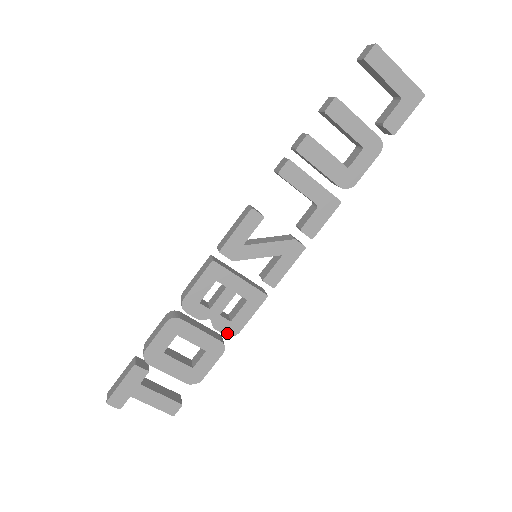
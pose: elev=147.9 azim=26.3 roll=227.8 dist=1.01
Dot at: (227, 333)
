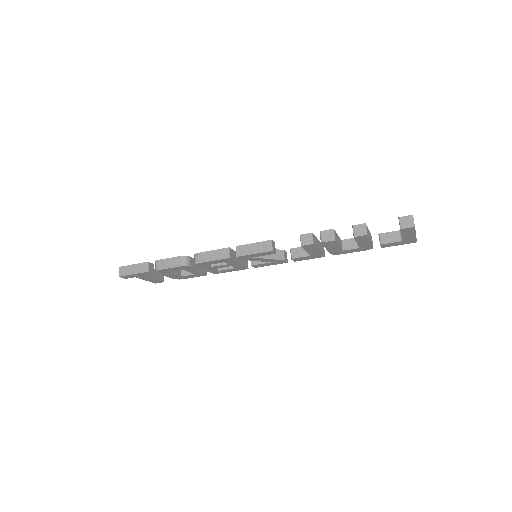
Dot at: occluded
